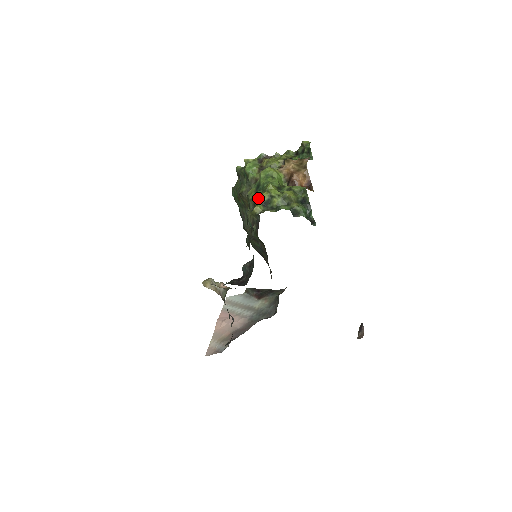
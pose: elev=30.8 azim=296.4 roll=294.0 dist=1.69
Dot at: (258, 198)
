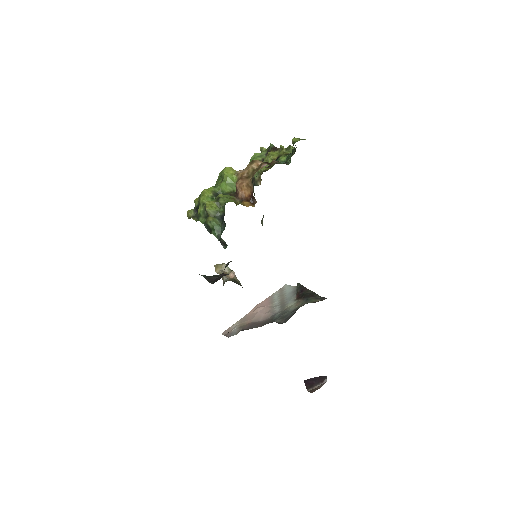
Dot at: occluded
